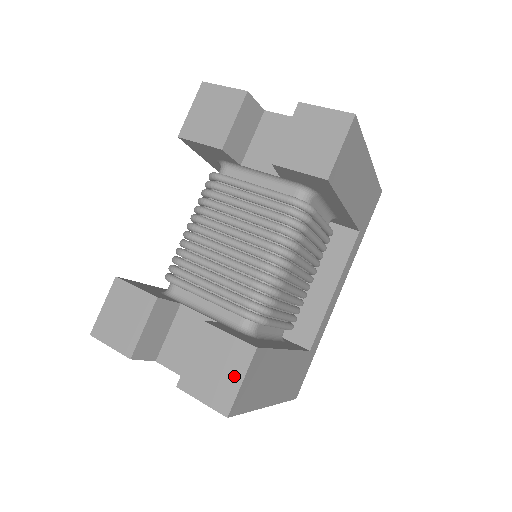
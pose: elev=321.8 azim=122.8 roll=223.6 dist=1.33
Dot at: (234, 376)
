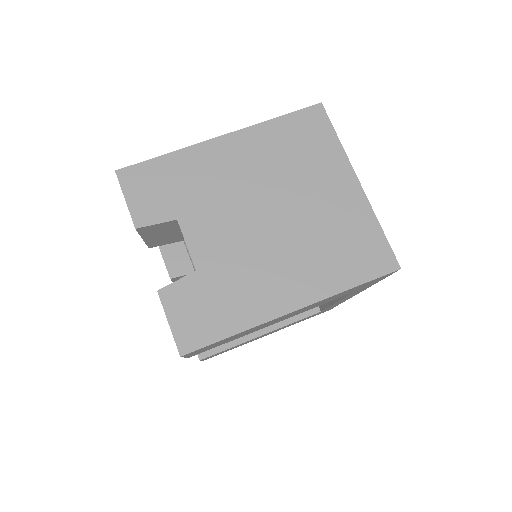
Dot at: occluded
